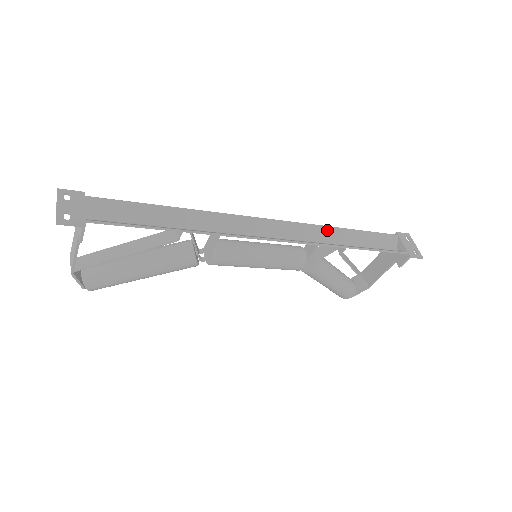
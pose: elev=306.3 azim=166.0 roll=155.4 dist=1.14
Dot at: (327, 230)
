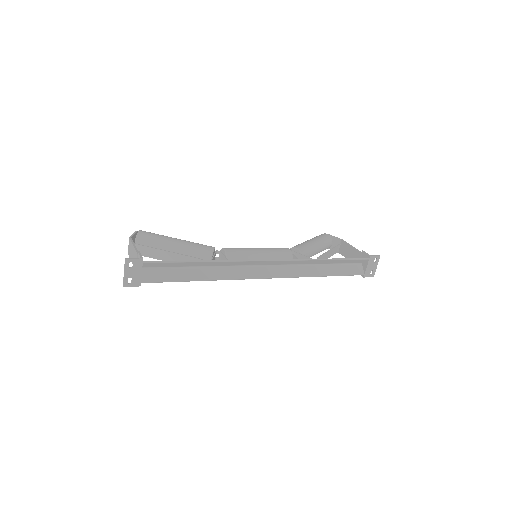
Dot at: (312, 261)
